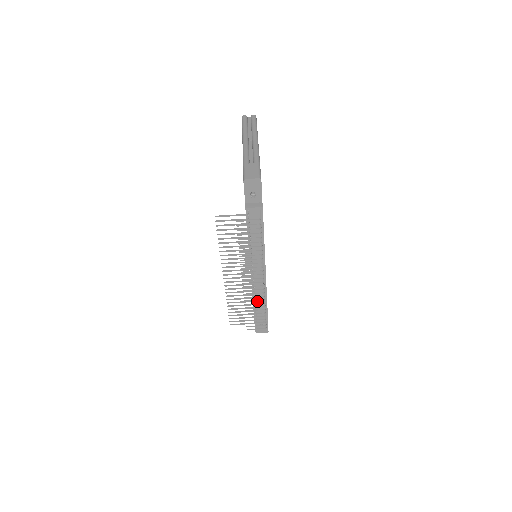
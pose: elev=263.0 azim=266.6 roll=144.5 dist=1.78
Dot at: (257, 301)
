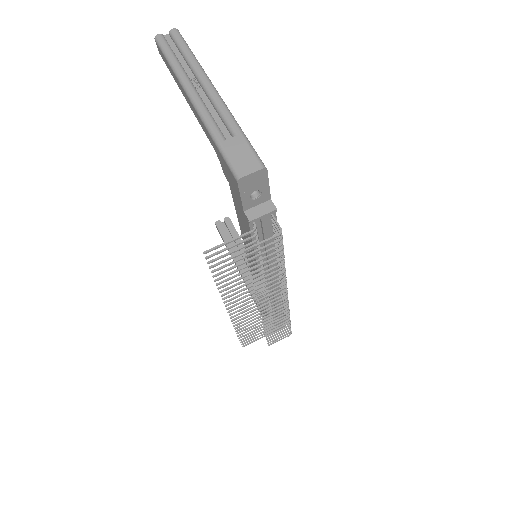
Dot at: occluded
